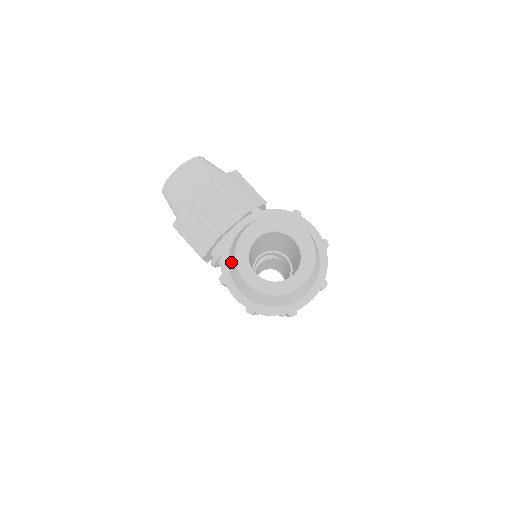
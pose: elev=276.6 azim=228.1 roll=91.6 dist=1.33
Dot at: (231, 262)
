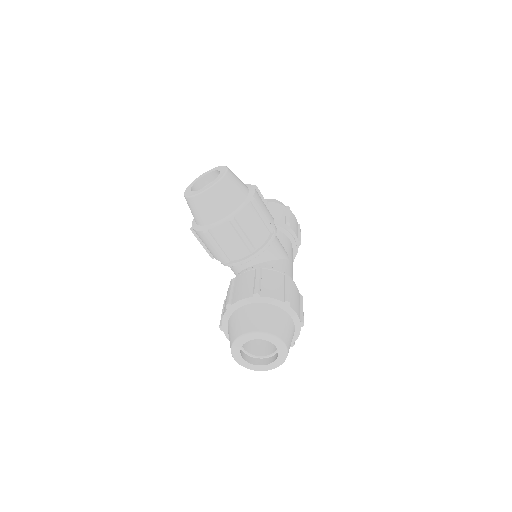
Dot at: (229, 335)
